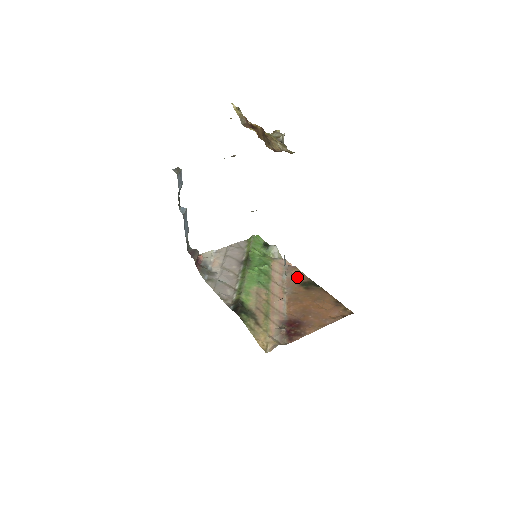
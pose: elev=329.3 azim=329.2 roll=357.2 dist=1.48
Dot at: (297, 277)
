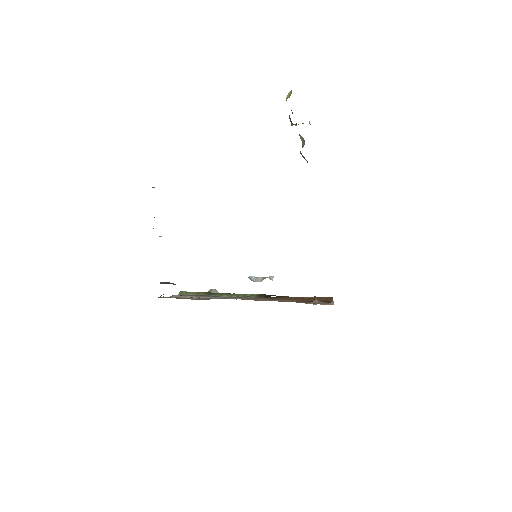
Dot at: occluded
